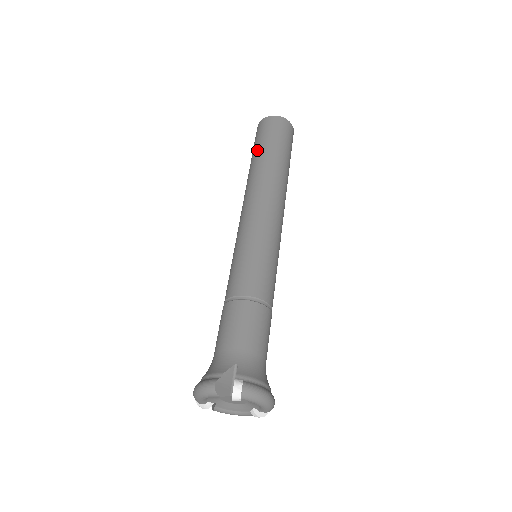
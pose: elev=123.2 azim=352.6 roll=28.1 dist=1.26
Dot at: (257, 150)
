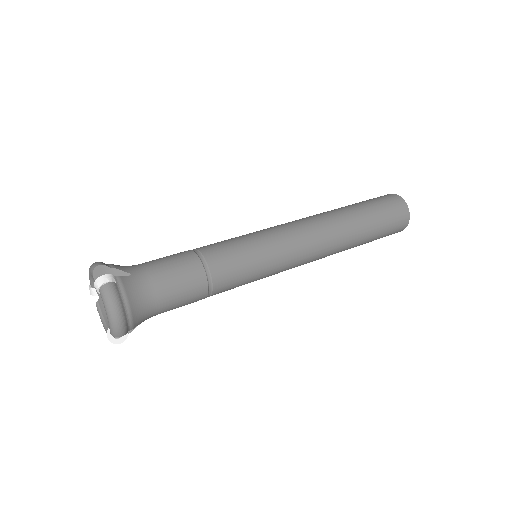
Dot at: (355, 203)
